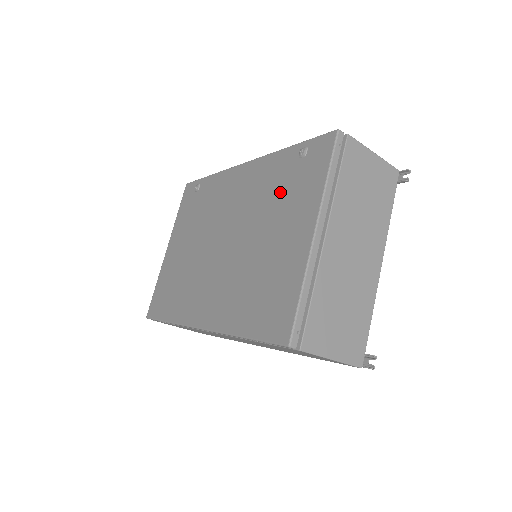
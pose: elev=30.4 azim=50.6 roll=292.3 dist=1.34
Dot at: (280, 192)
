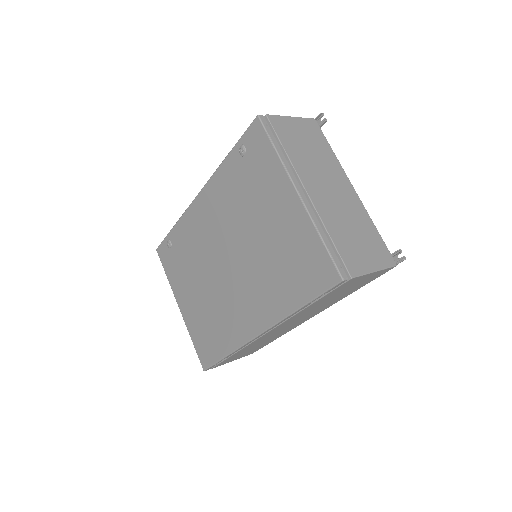
Dot at: (246, 190)
